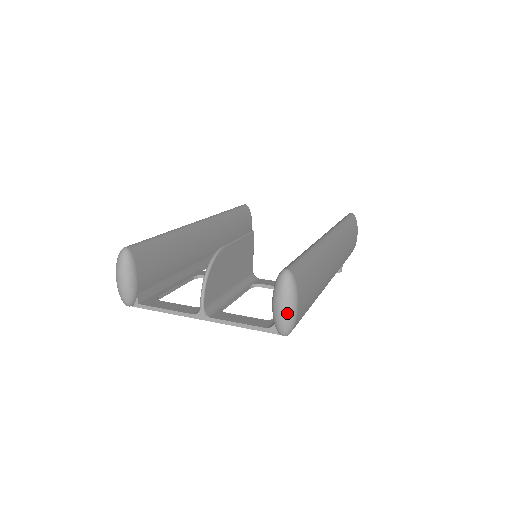
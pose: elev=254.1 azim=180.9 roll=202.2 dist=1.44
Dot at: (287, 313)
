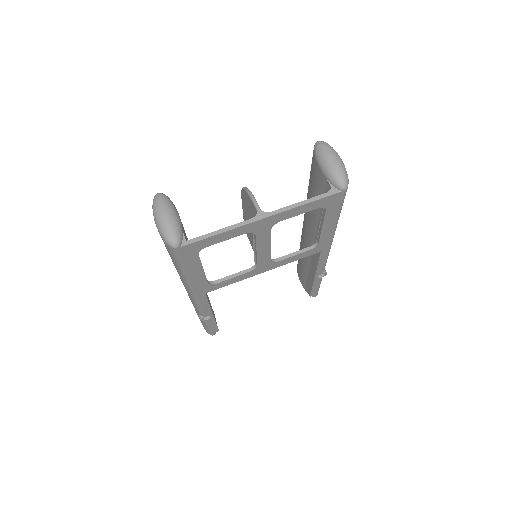
Dot at: (339, 161)
